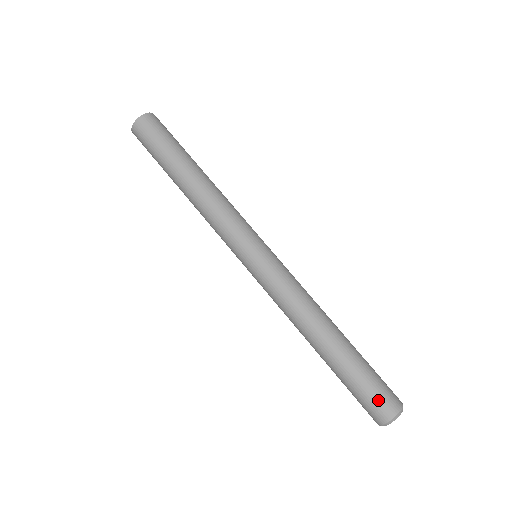
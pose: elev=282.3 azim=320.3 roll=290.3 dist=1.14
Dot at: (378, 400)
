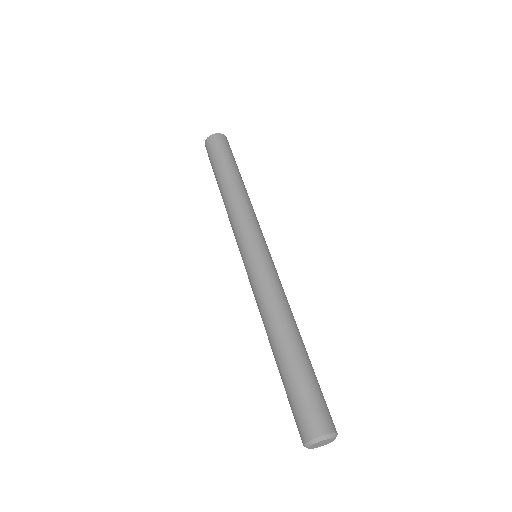
Dot at: (324, 409)
